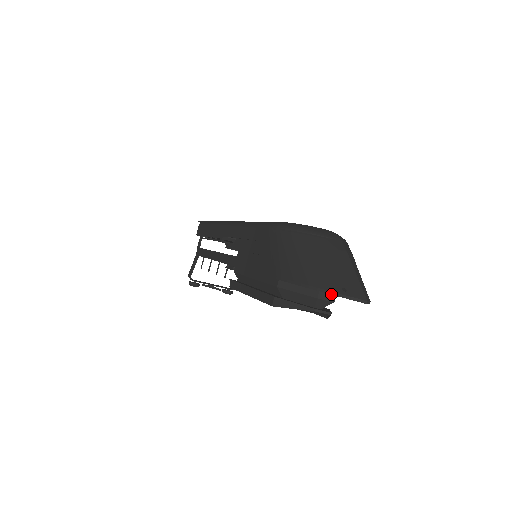
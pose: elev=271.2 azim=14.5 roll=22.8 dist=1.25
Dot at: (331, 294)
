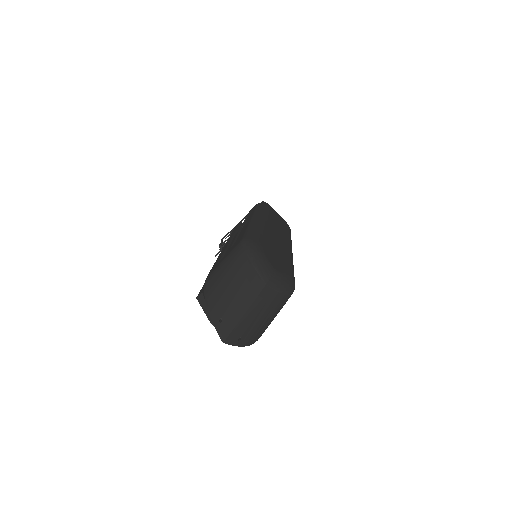
Dot at: (210, 317)
